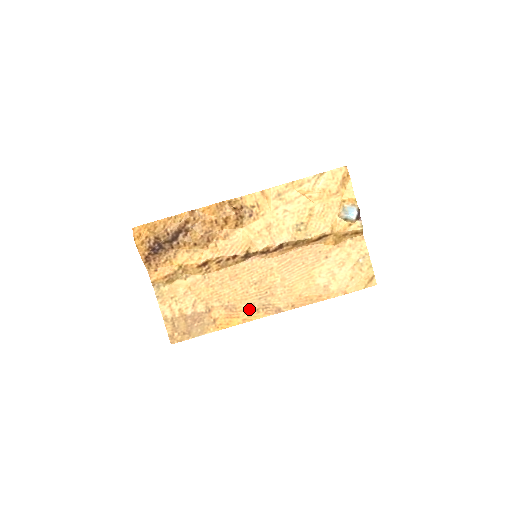
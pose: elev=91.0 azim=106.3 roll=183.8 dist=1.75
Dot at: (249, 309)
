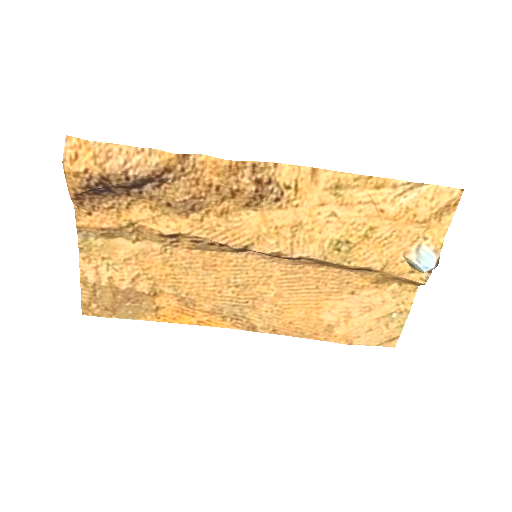
Dot at: (213, 312)
